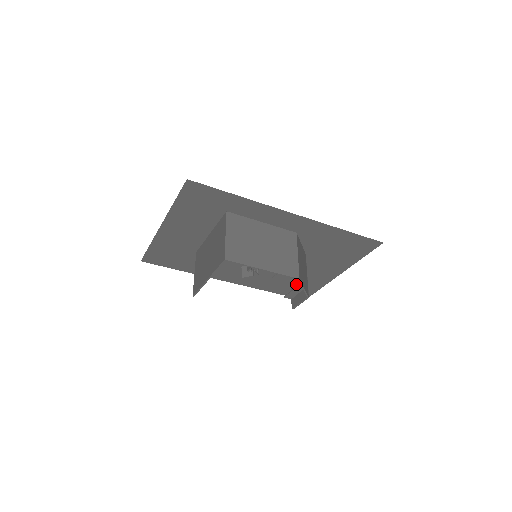
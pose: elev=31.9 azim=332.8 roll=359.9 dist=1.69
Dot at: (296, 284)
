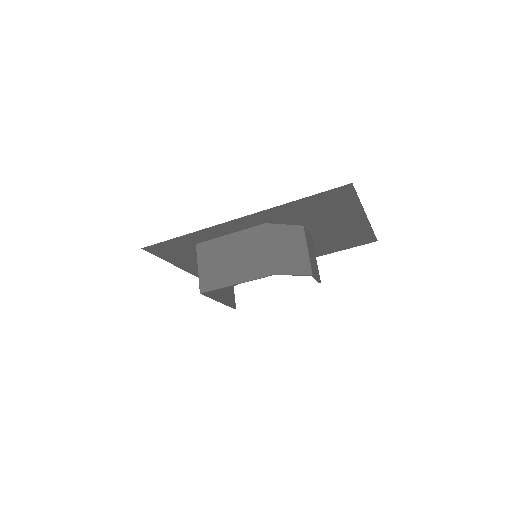
Dot at: occluded
